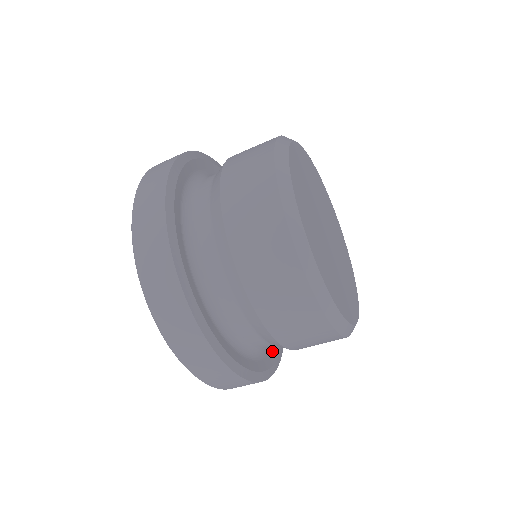
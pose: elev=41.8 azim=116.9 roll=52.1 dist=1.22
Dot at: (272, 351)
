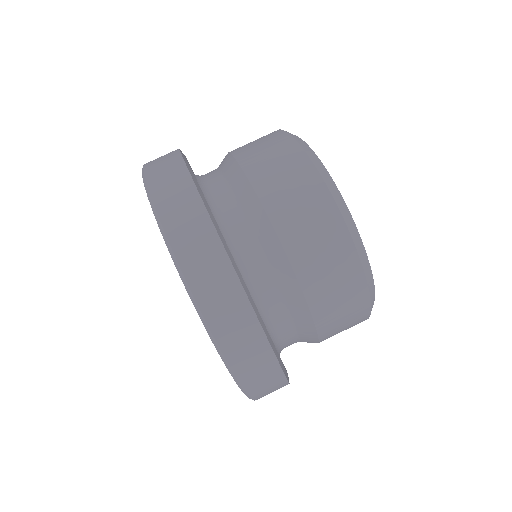
Dot at: occluded
